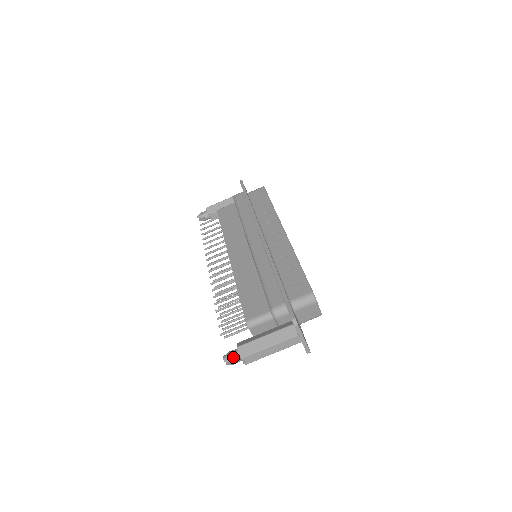
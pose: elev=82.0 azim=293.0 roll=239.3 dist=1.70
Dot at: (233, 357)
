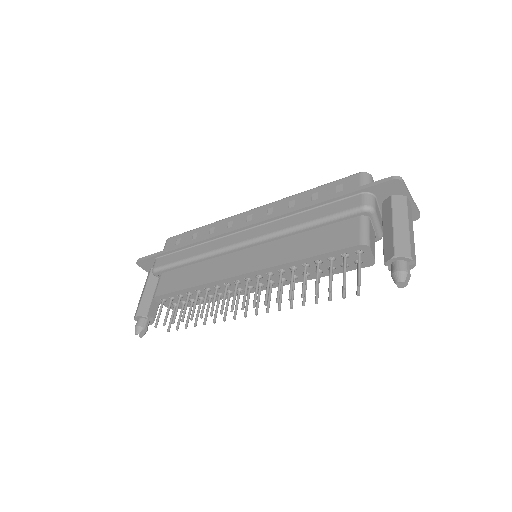
Dot at: (404, 268)
